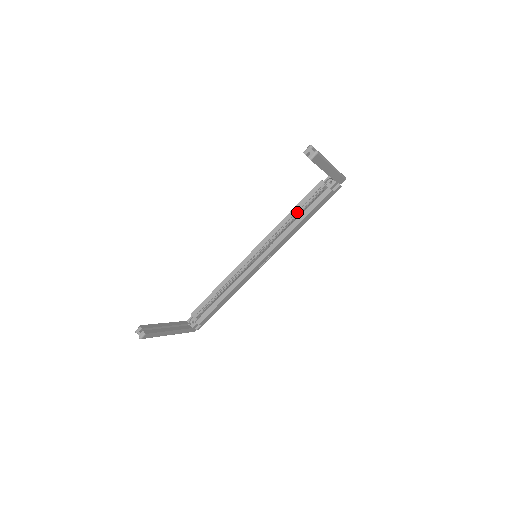
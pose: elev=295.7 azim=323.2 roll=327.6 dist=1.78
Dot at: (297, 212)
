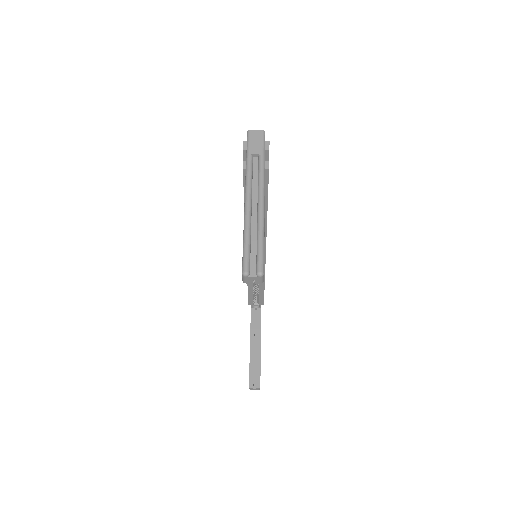
Dot at: occluded
